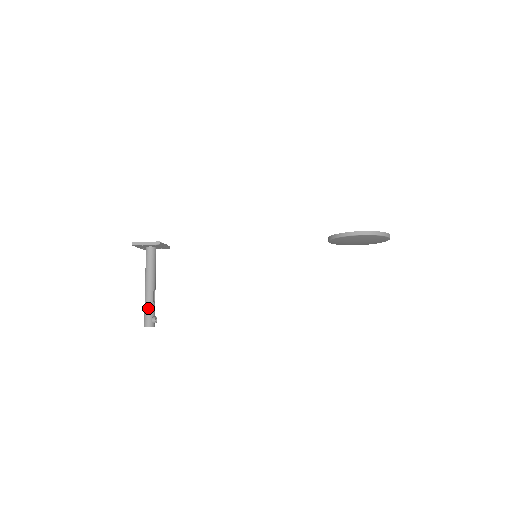
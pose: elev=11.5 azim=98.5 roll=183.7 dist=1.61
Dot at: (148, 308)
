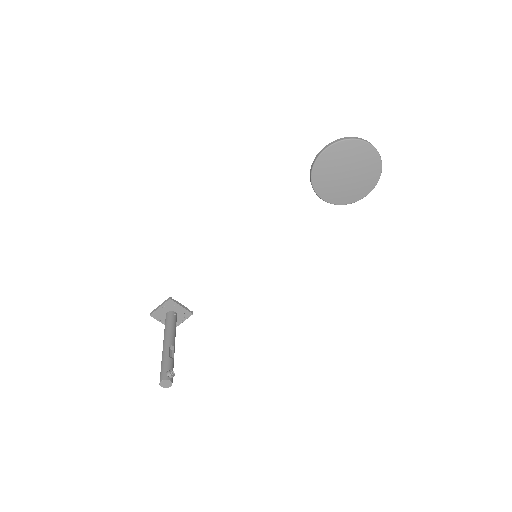
Dot at: (163, 363)
